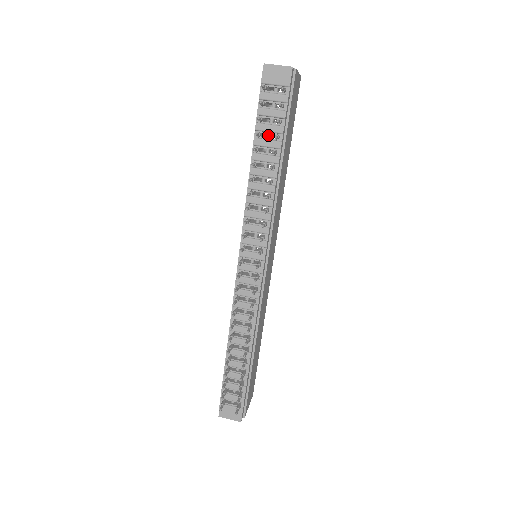
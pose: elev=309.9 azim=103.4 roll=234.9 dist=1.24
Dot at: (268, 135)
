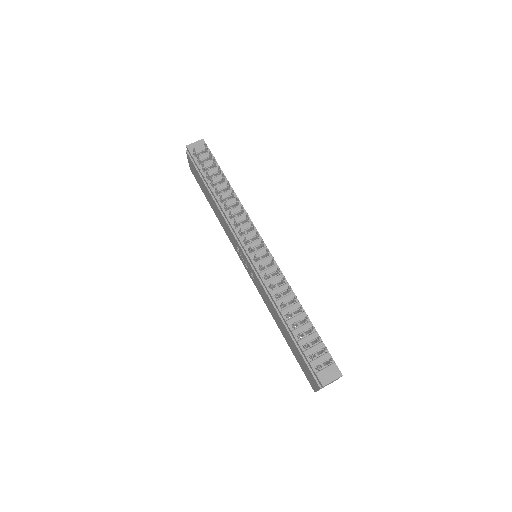
Dot at: (213, 177)
